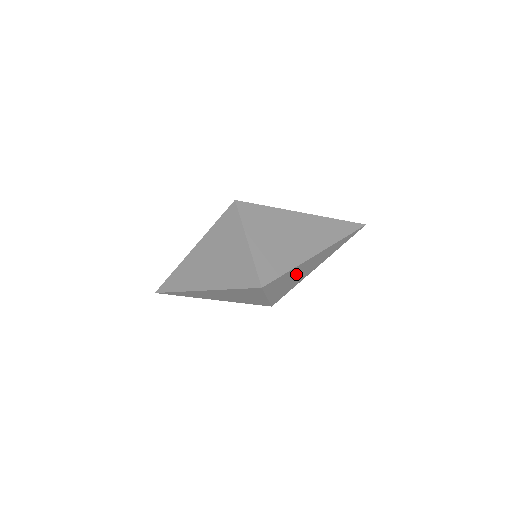
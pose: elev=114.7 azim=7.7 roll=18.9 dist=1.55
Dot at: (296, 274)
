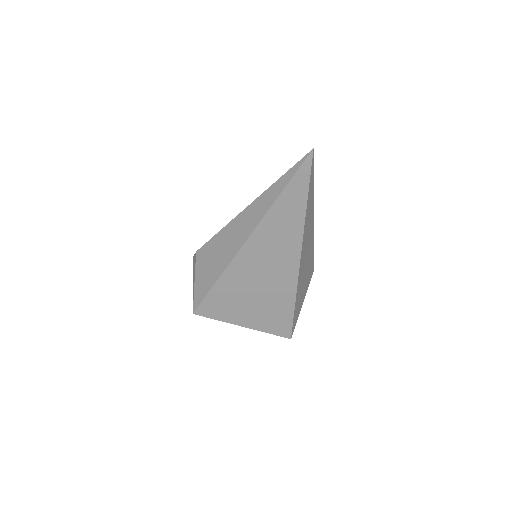
Dot at: (303, 277)
